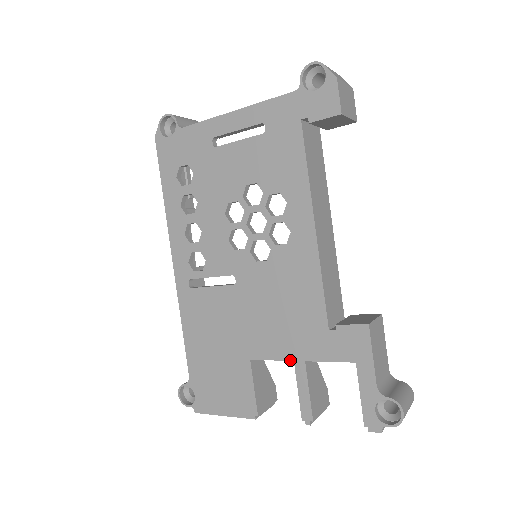
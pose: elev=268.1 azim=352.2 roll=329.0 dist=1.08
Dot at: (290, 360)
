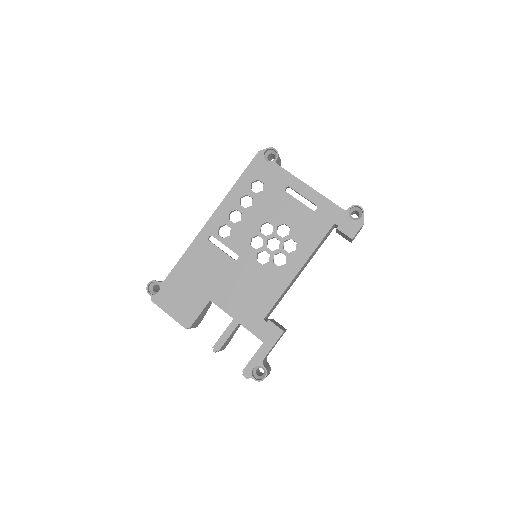
Dot at: (232, 317)
